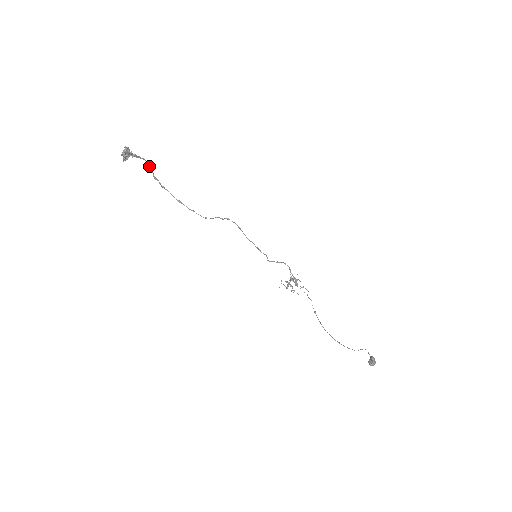
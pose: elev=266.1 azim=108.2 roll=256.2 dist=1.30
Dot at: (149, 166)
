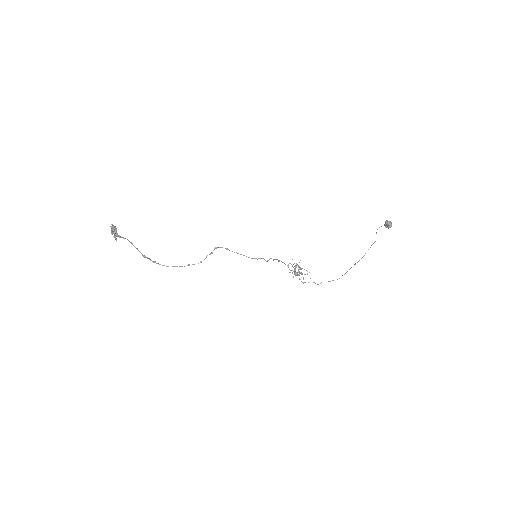
Dot at: (134, 246)
